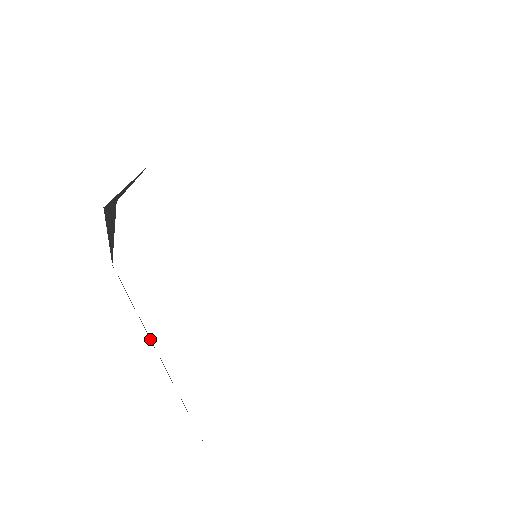
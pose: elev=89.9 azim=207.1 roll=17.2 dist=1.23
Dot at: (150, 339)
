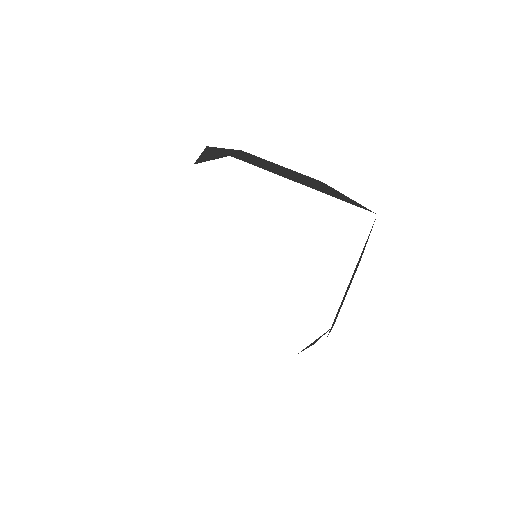
Dot at: occluded
